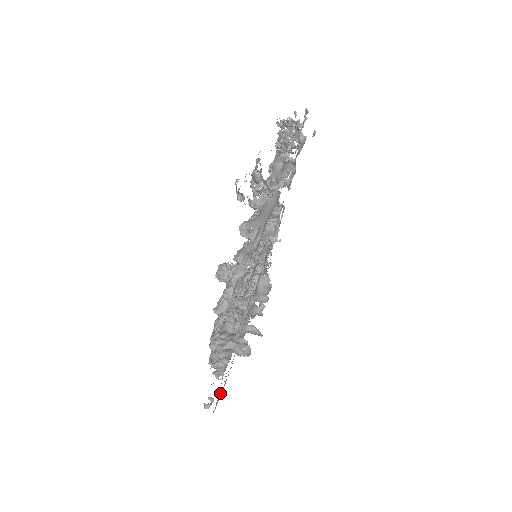
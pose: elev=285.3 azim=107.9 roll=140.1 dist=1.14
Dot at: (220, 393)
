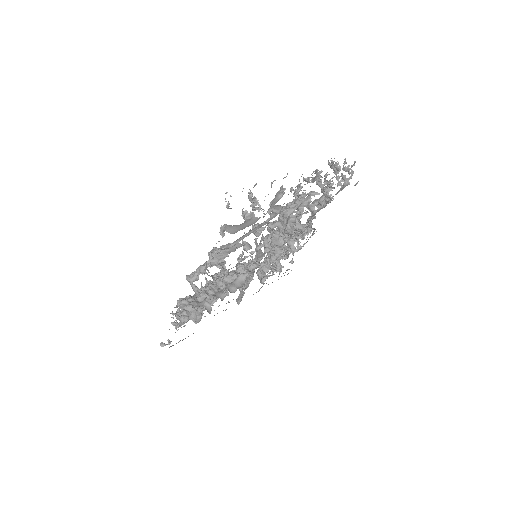
Dot at: occluded
